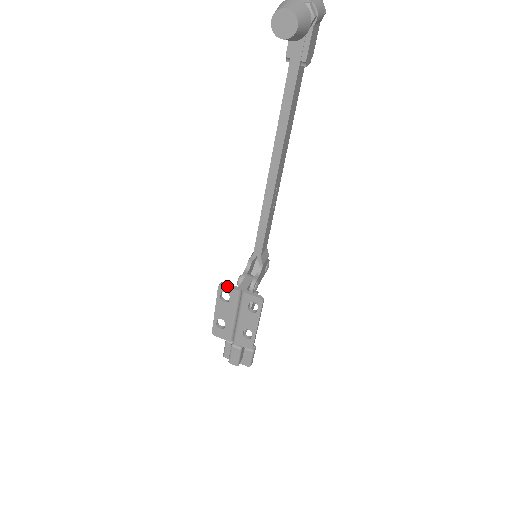
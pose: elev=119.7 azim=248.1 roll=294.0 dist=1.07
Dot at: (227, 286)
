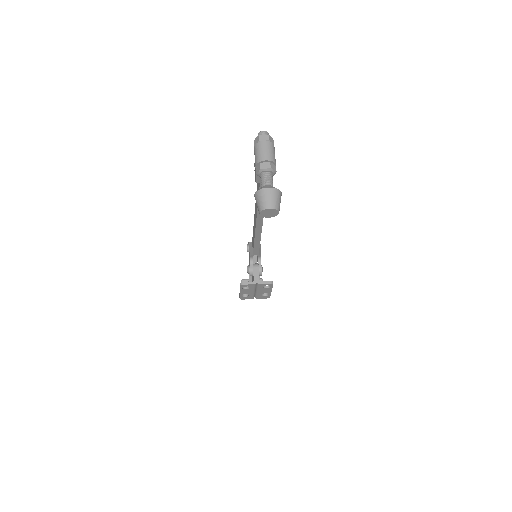
Dot at: (246, 285)
